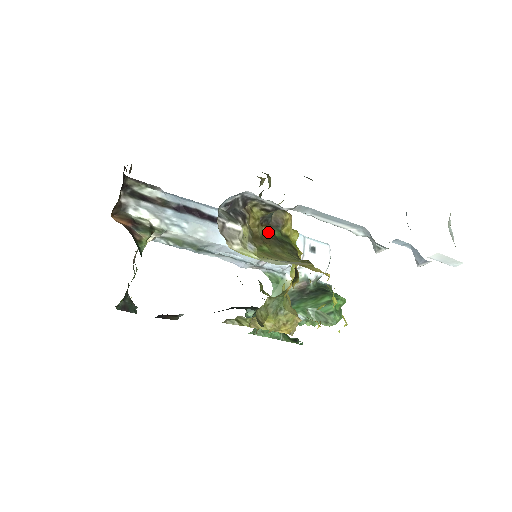
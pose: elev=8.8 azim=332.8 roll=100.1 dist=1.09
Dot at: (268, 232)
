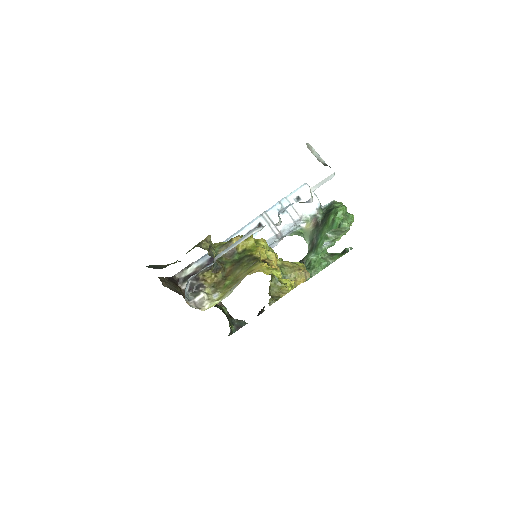
Dot at: (230, 264)
